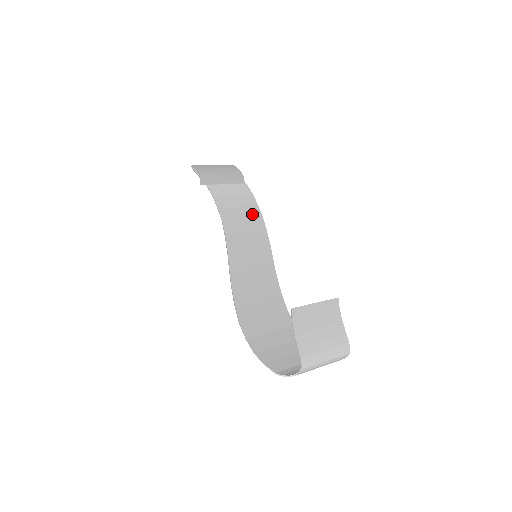
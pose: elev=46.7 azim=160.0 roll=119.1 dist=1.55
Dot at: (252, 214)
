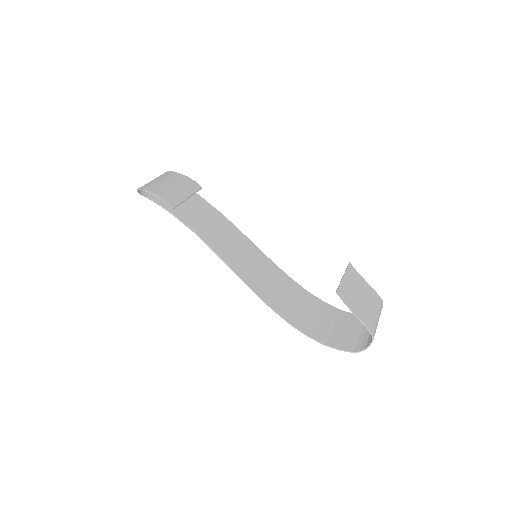
Dot at: (211, 214)
